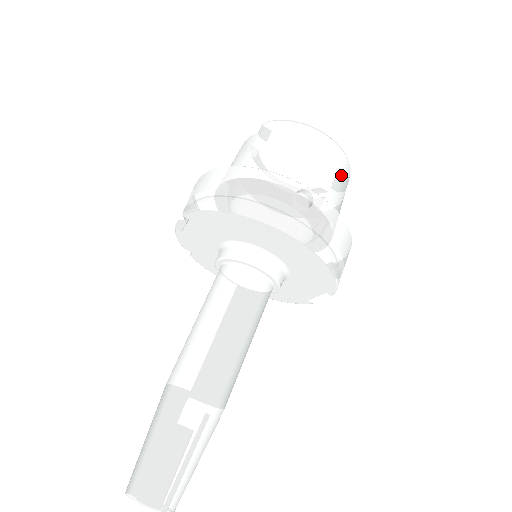
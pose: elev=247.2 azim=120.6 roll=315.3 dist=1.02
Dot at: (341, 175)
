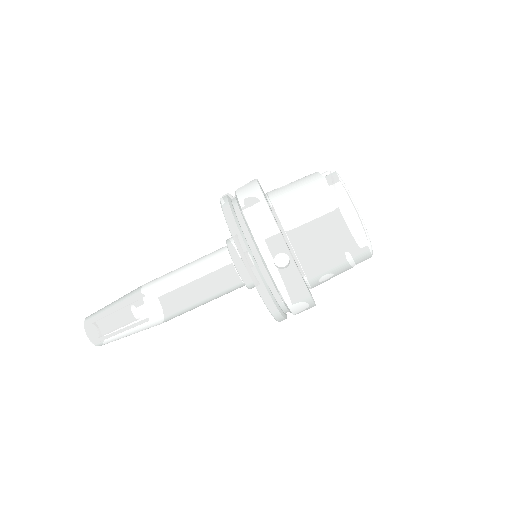
Dot at: (351, 256)
